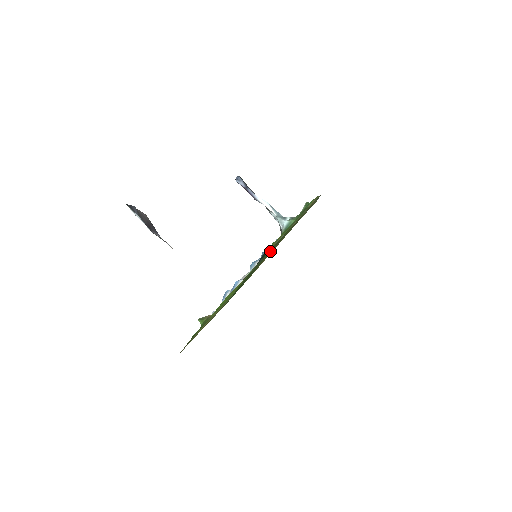
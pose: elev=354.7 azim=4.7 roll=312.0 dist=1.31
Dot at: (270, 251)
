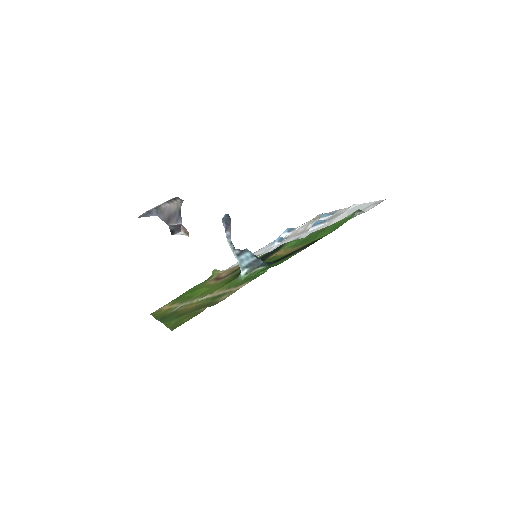
Dot at: (176, 315)
